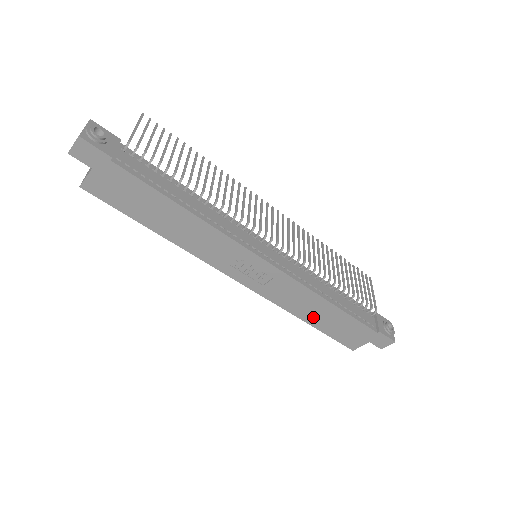
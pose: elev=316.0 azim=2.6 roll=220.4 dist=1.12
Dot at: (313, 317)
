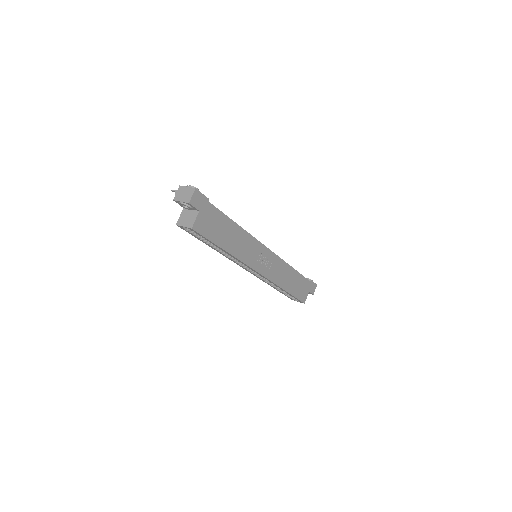
Dot at: (288, 285)
